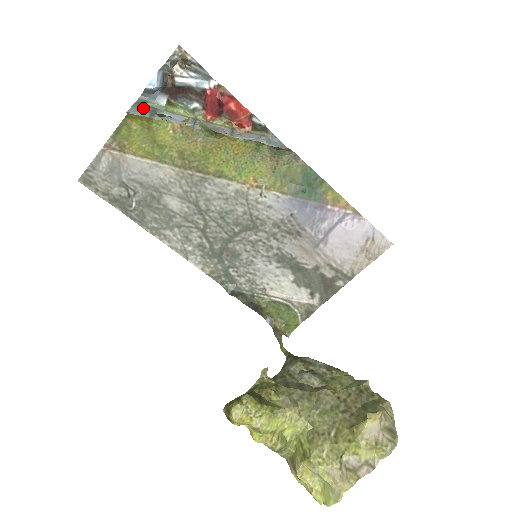
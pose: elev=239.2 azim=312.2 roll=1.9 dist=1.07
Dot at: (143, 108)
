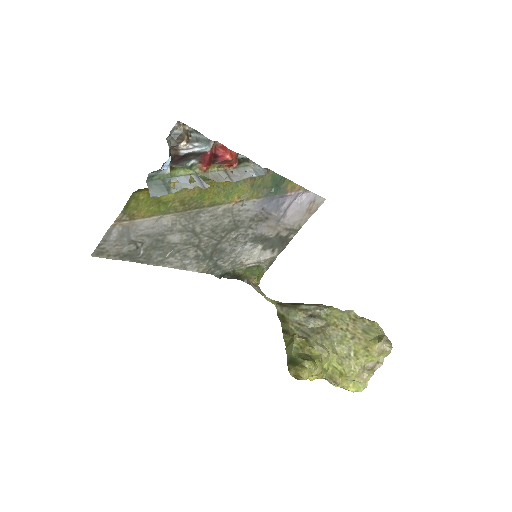
Dot at: (156, 185)
